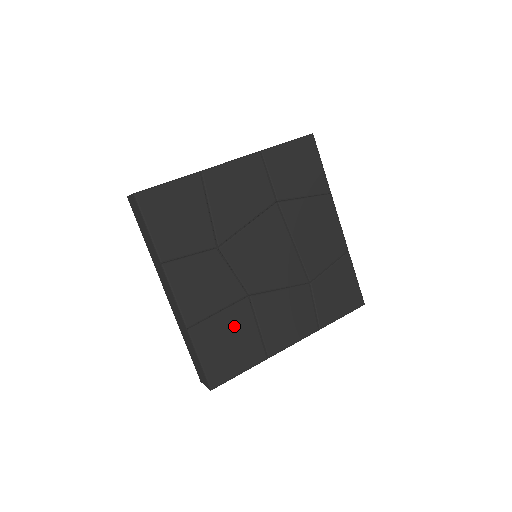
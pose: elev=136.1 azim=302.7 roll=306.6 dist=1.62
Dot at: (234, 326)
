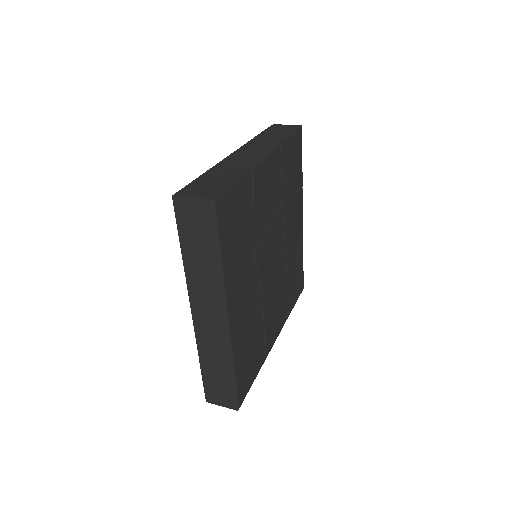
Dot at: (254, 337)
